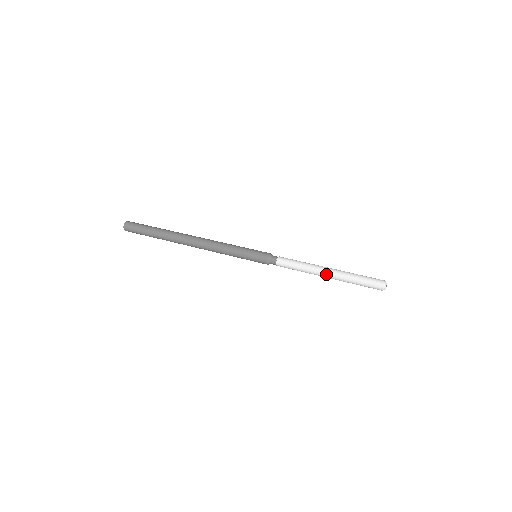
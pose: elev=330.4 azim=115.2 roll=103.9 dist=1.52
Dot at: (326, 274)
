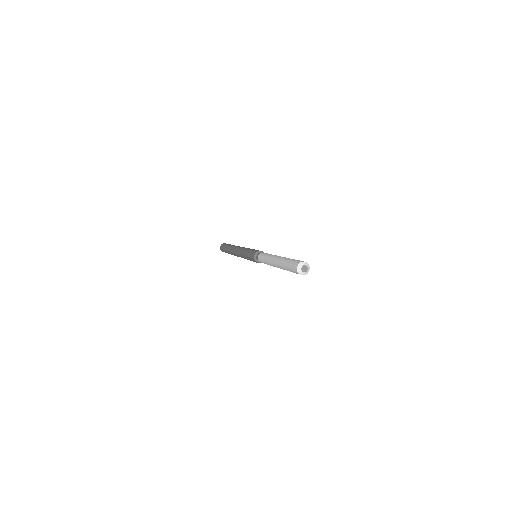
Dot at: (275, 266)
